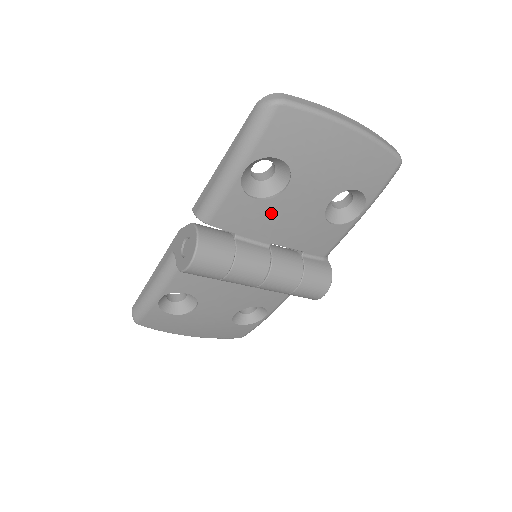
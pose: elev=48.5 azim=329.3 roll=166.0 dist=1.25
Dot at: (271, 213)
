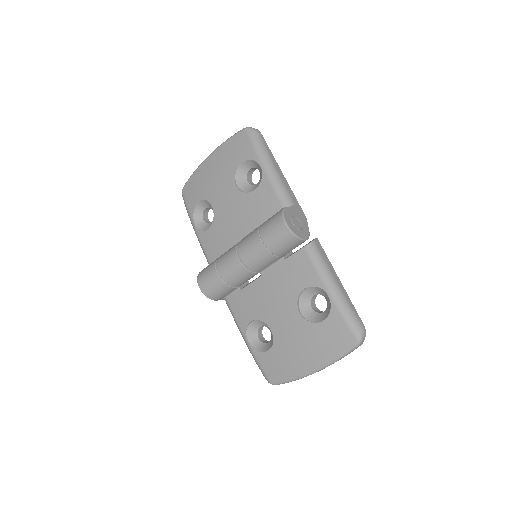
Dot at: (222, 225)
